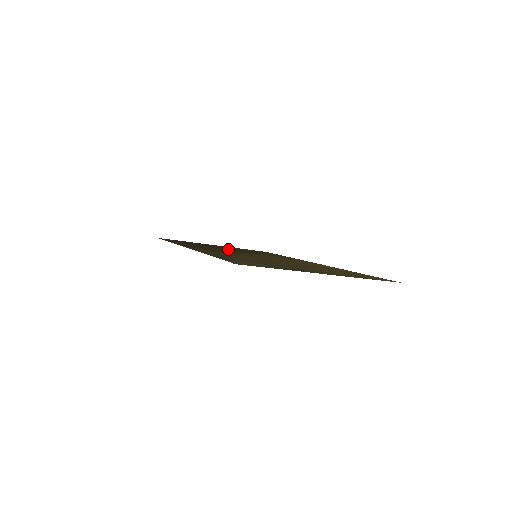
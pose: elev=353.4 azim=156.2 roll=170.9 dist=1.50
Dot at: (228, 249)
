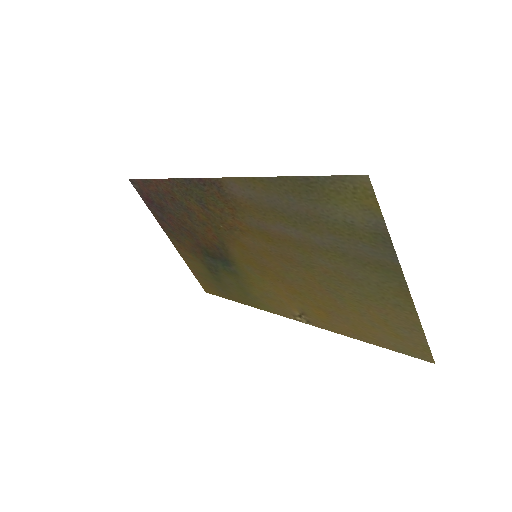
Dot at: (205, 241)
